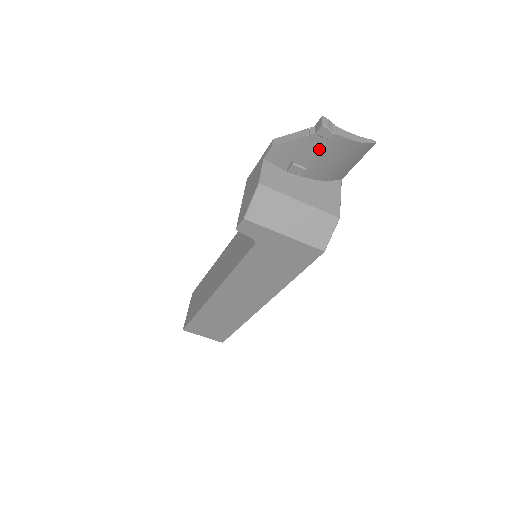
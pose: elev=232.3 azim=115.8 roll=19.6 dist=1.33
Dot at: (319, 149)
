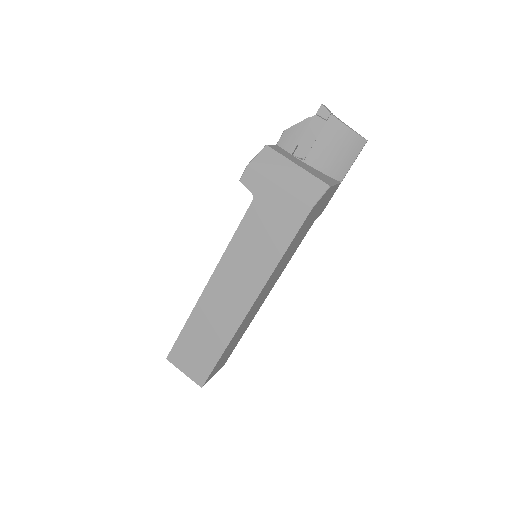
Dot at: (319, 131)
